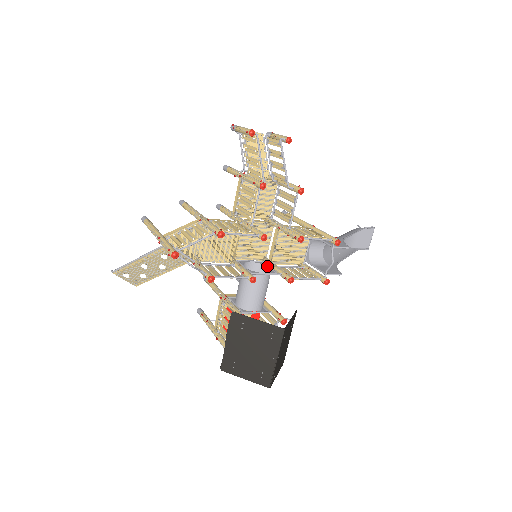
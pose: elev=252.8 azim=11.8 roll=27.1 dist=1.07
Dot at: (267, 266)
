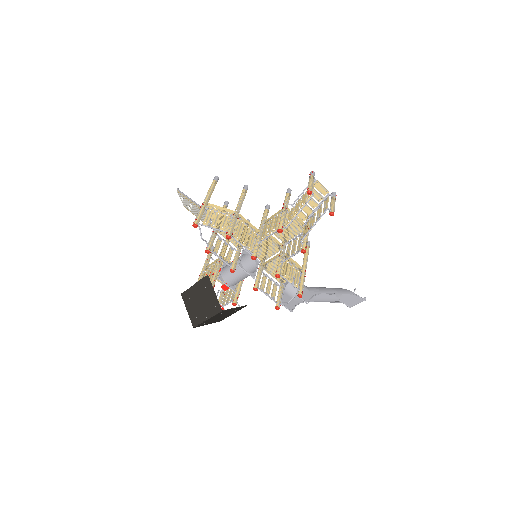
Dot at: (257, 267)
